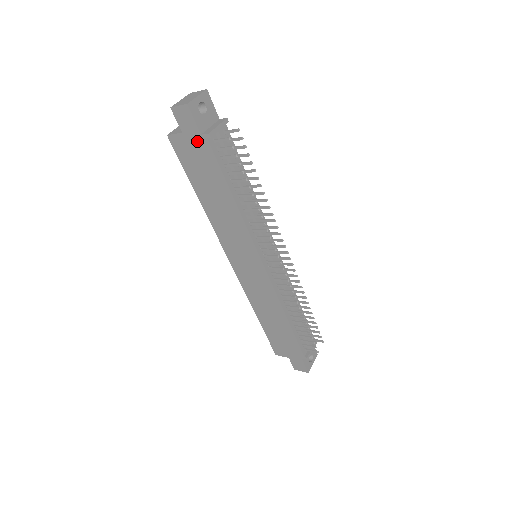
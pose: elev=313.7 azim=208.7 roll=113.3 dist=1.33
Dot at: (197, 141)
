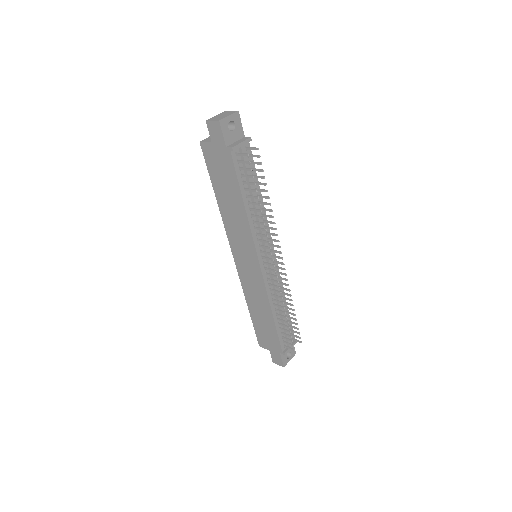
Dot at: (222, 151)
